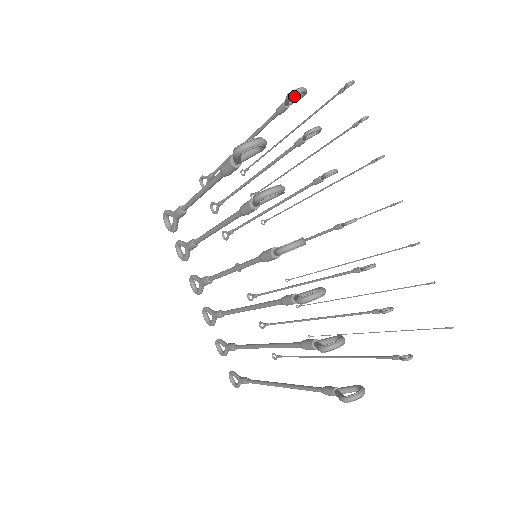
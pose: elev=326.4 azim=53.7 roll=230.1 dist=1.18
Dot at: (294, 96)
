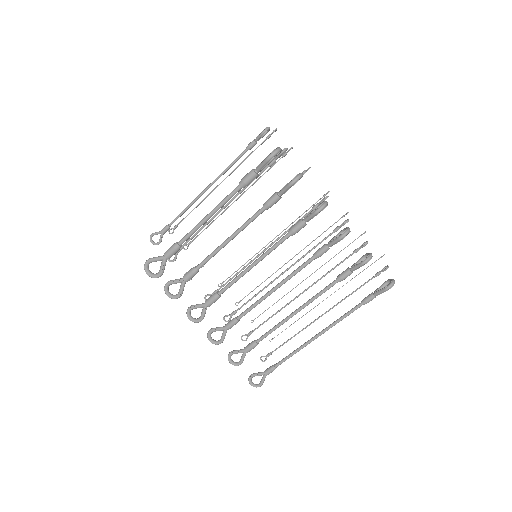
Dot at: occluded
